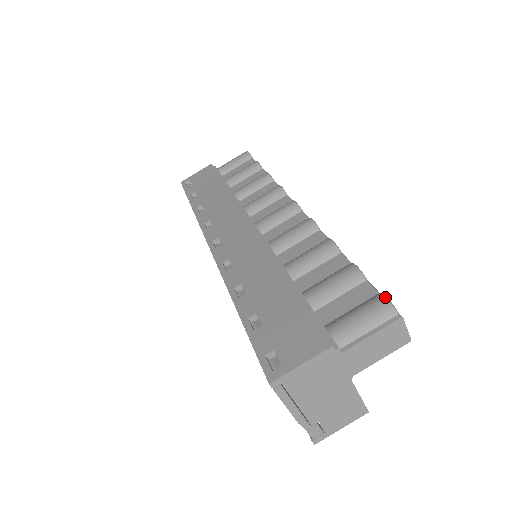
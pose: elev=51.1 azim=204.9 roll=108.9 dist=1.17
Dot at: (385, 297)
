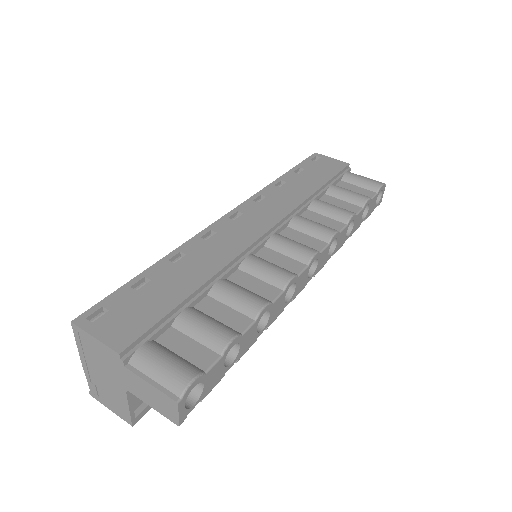
Dot at: (194, 378)
